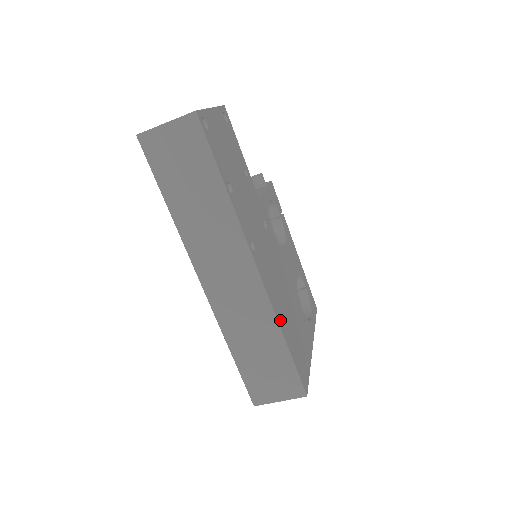
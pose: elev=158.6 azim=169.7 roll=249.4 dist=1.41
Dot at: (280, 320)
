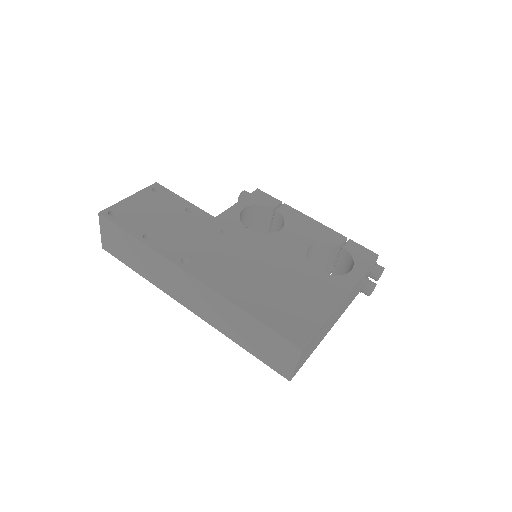
Dot at: (238, 299)
